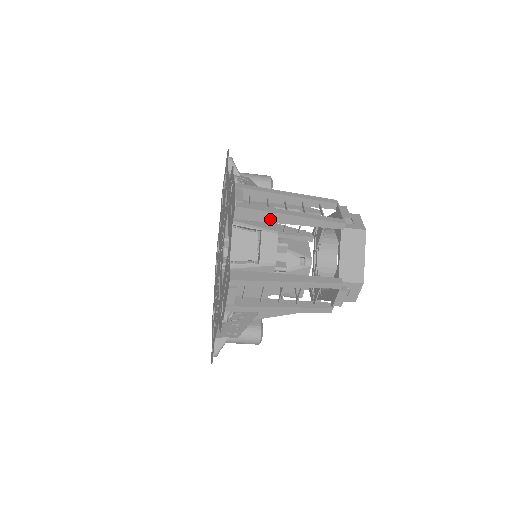
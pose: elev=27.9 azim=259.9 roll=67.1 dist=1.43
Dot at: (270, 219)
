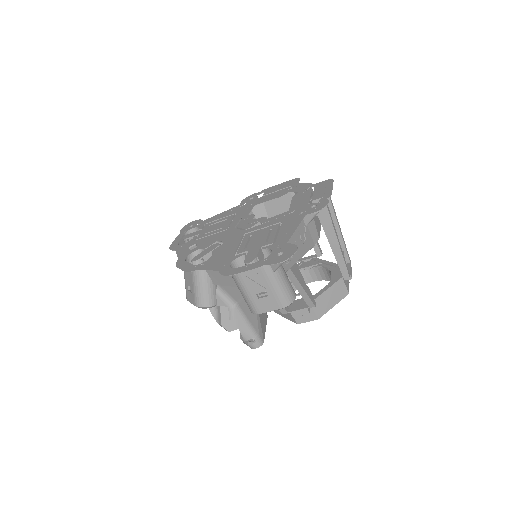
Dot at: occluded
